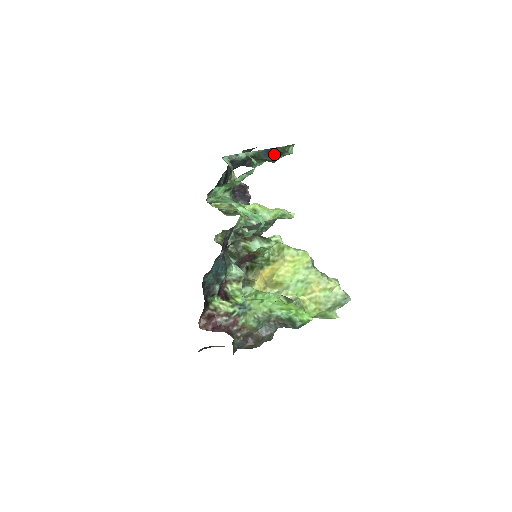
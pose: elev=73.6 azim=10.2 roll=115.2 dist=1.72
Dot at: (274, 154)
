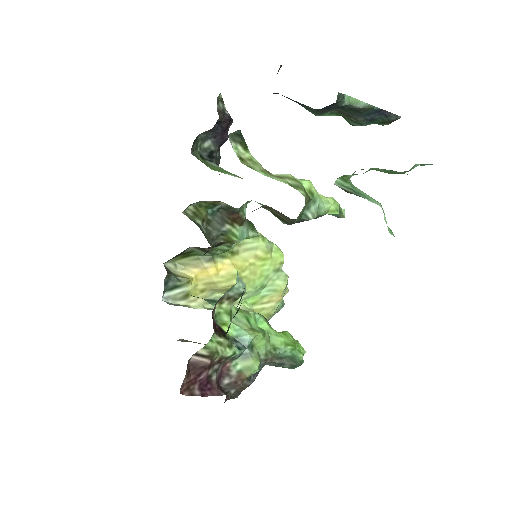
Dot at: (376, 118)
